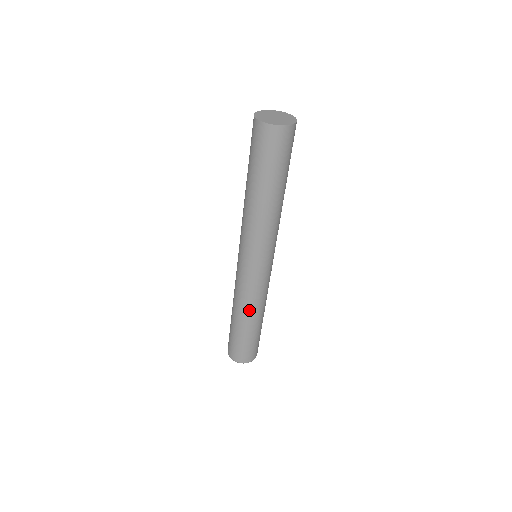
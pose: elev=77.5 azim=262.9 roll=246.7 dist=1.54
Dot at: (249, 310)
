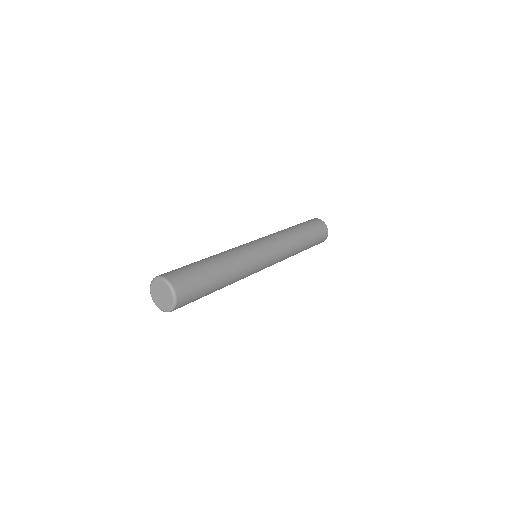
Dot at: (229, 257)
